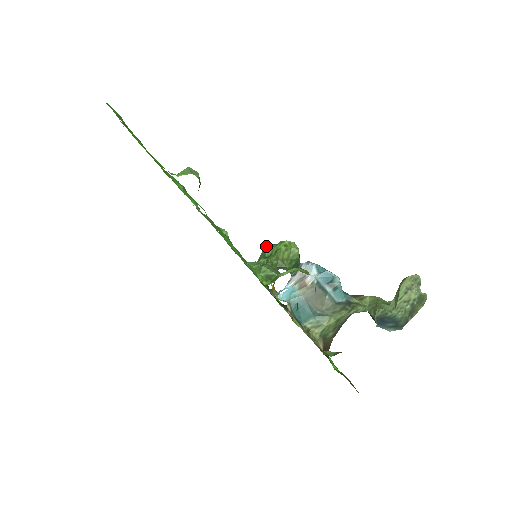
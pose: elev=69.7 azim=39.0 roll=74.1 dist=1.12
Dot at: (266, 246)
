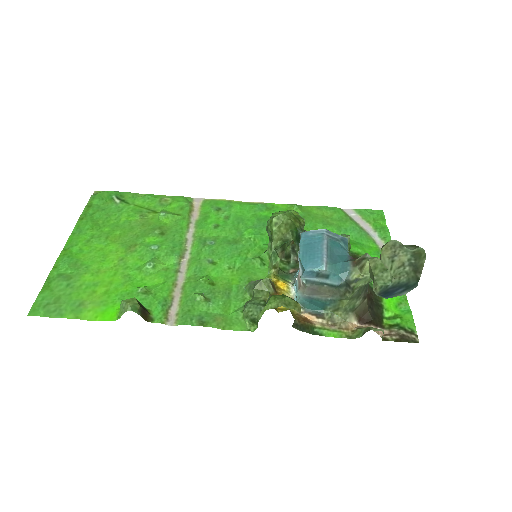
Dot at: occluded
